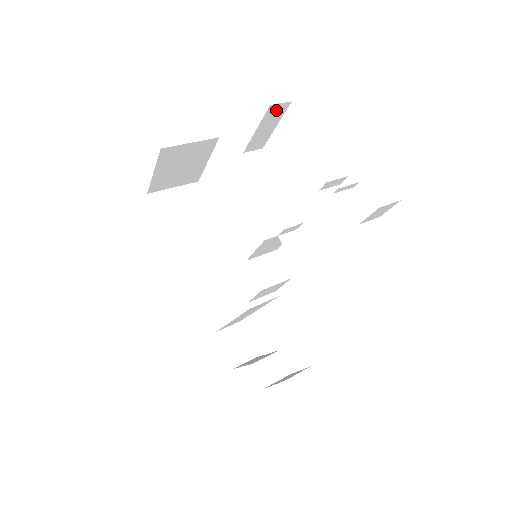
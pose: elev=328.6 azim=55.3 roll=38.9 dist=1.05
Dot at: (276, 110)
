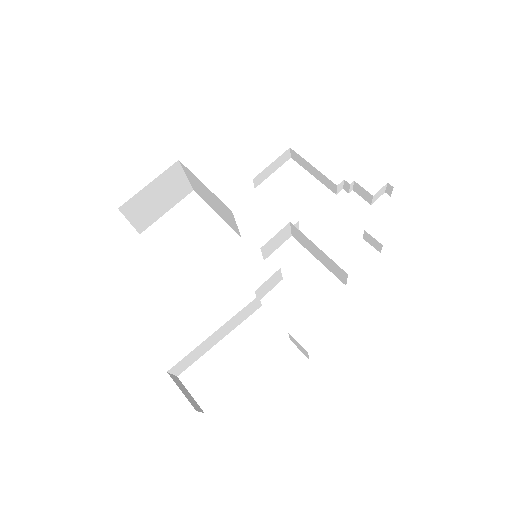
Dot at: (285, 156)
